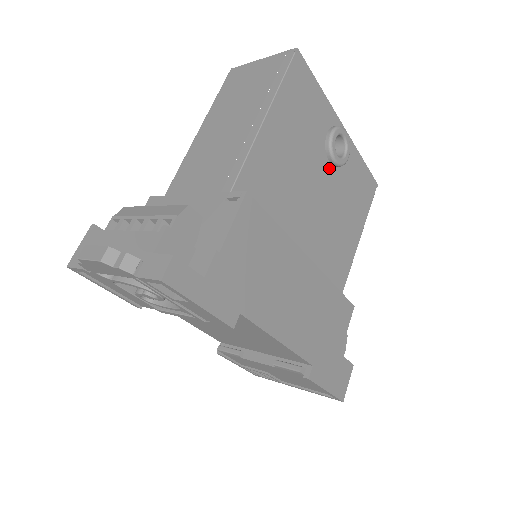
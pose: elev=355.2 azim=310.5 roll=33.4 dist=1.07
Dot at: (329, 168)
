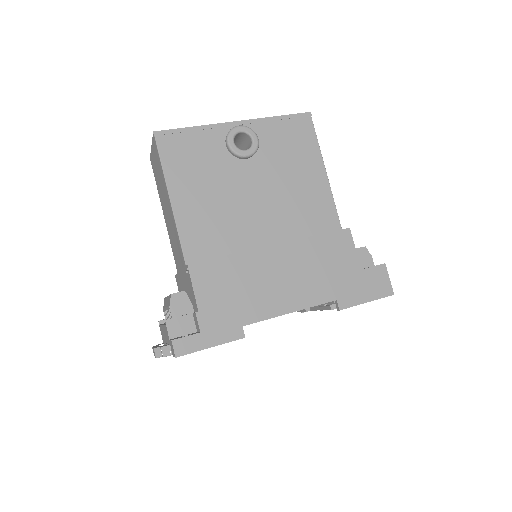
Dot at: (249, 163)
